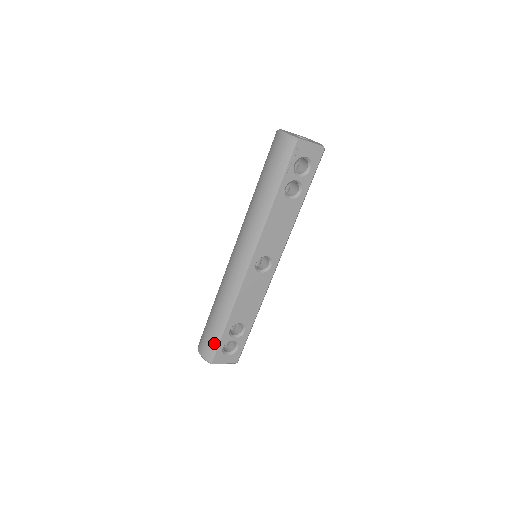
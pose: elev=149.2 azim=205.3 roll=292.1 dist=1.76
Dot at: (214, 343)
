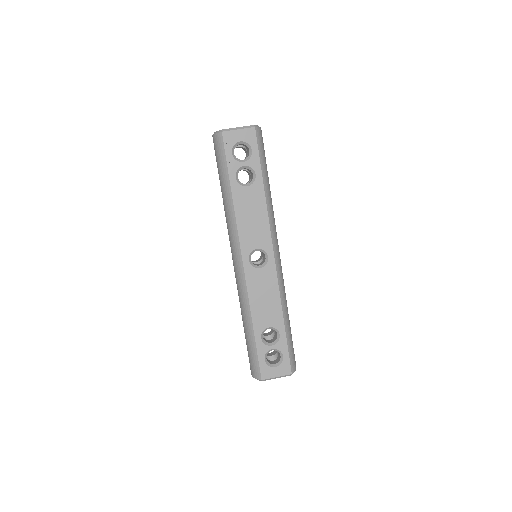
Dot at: (254, 357)
